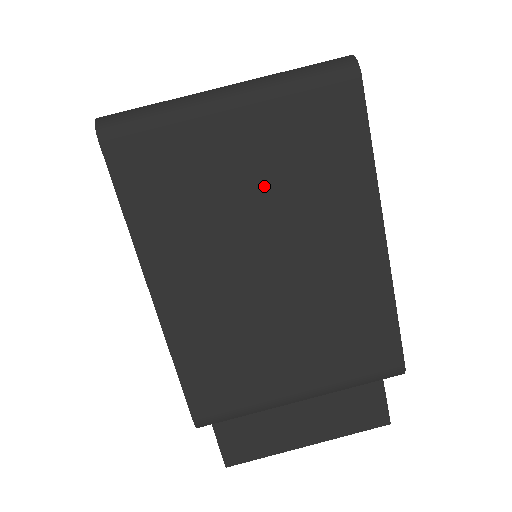
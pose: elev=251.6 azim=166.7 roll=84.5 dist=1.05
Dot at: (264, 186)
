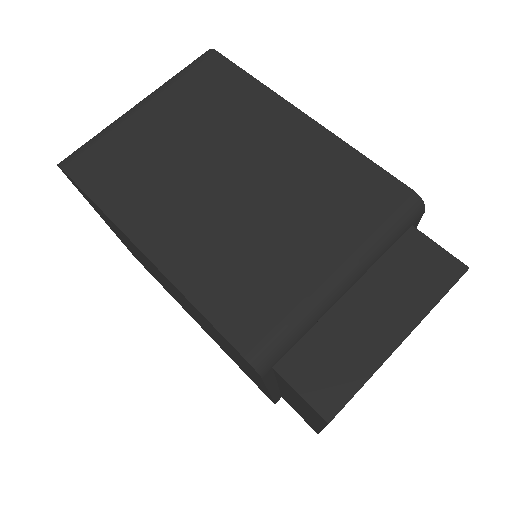
Dot at: (190, 133)
